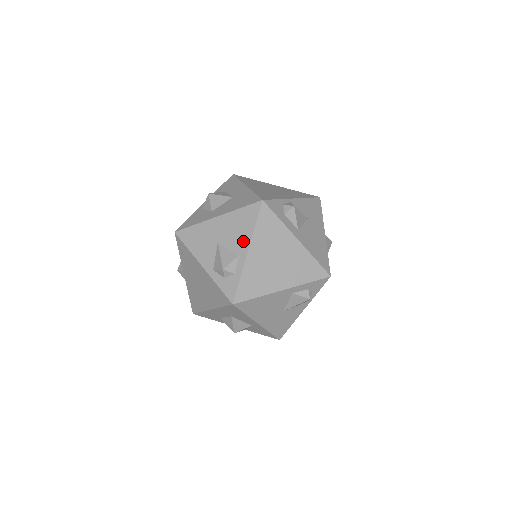
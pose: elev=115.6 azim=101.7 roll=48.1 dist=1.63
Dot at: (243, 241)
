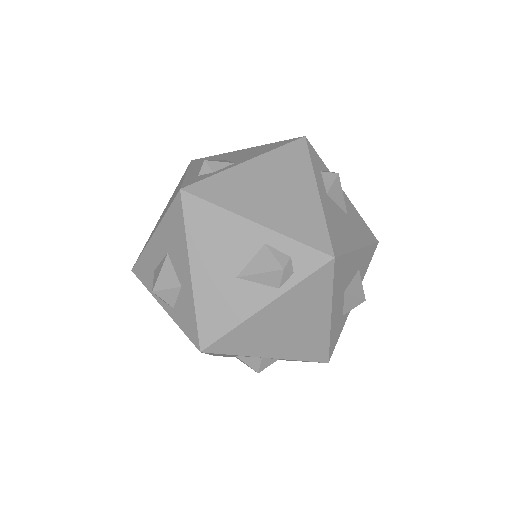
Dot at: (252, 156)
